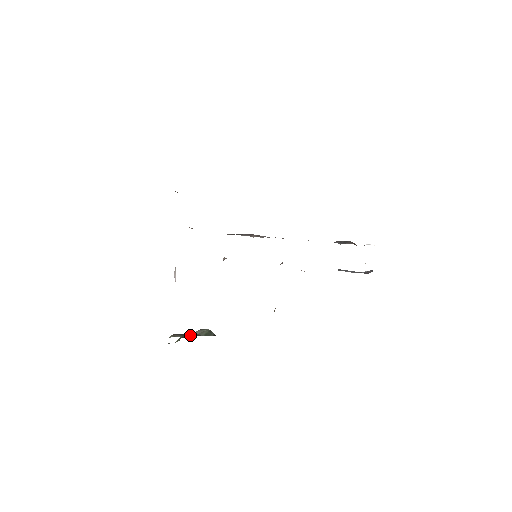
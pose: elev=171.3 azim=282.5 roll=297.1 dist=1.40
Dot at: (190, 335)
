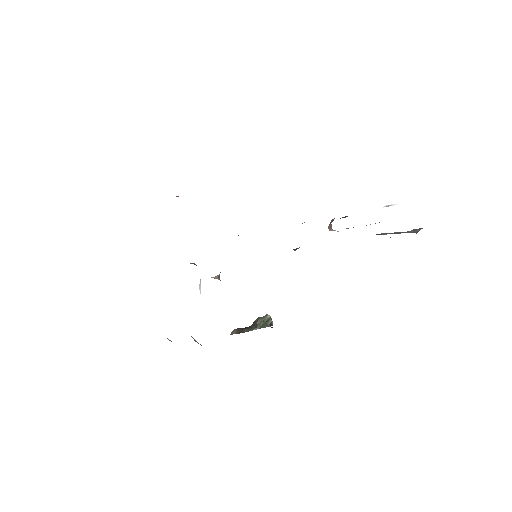
Dot at: (243, 332)
